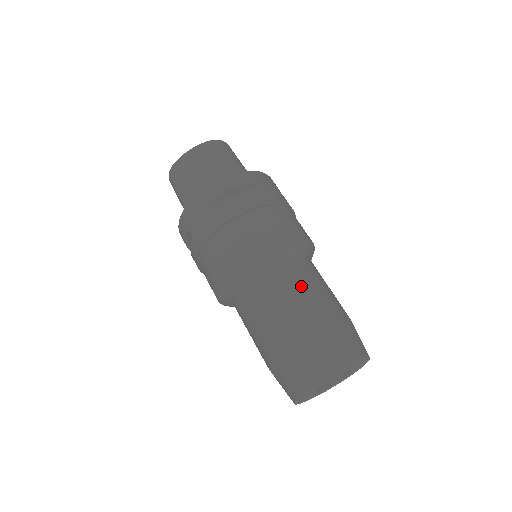
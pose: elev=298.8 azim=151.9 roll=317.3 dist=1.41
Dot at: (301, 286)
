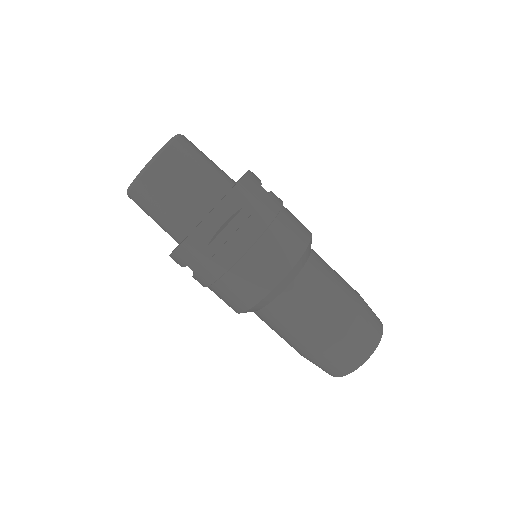
Dot at: (321, 299)
